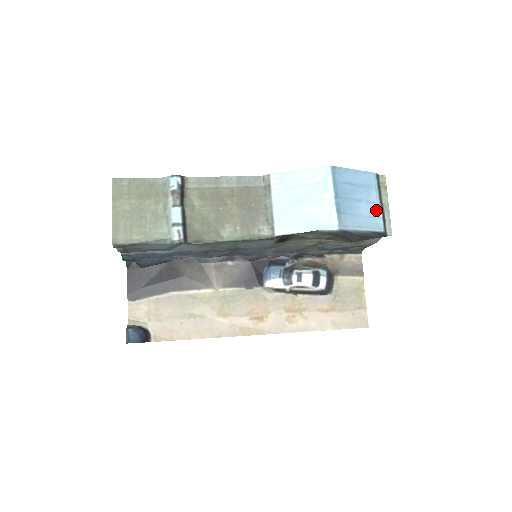
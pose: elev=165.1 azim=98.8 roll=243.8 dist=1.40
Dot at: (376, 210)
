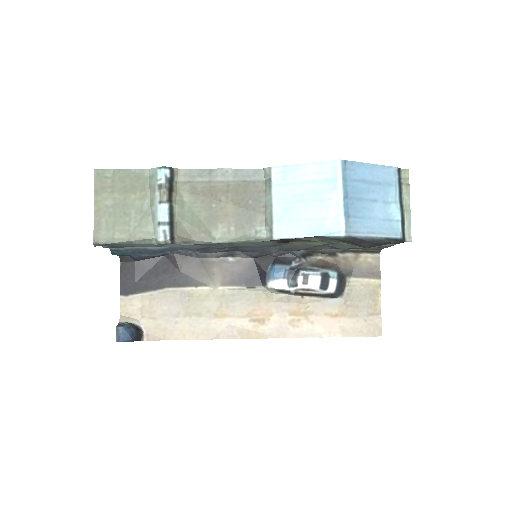
Dot at: (394, 212)
